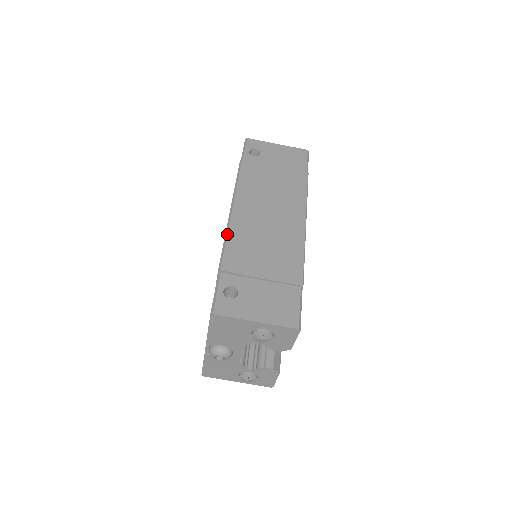
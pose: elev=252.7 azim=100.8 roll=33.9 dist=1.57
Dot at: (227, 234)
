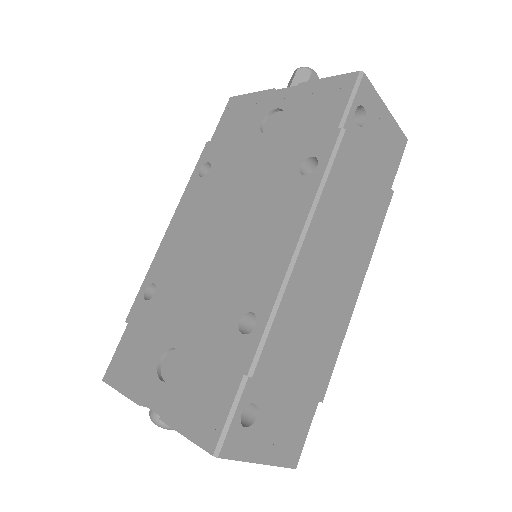
Dot at: (281, 302)
